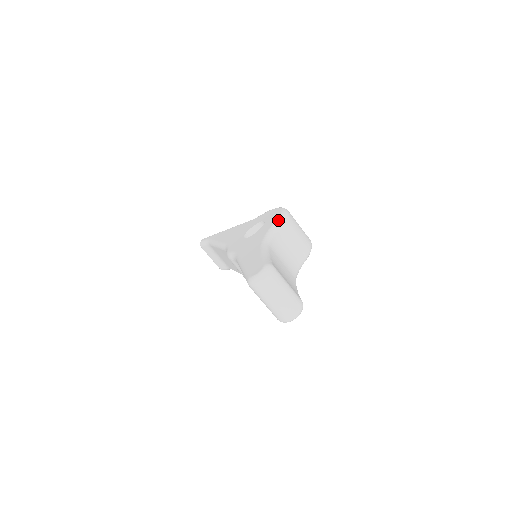
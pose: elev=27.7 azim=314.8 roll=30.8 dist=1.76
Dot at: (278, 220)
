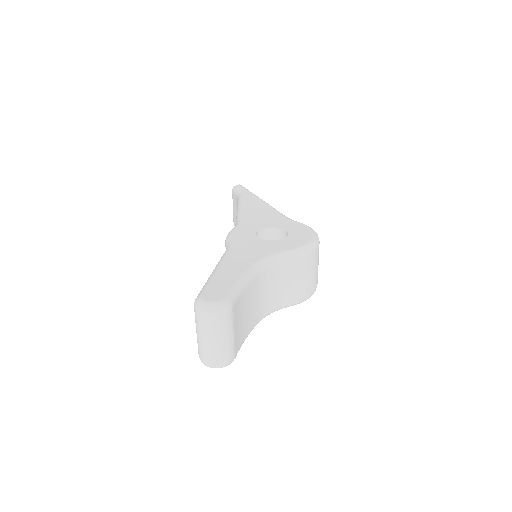
Dot at: (296, 250)
